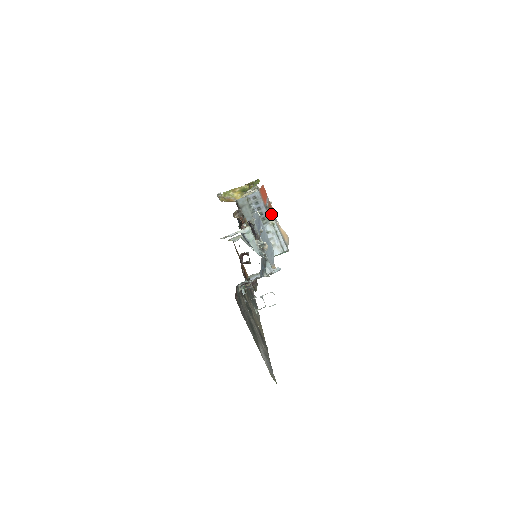
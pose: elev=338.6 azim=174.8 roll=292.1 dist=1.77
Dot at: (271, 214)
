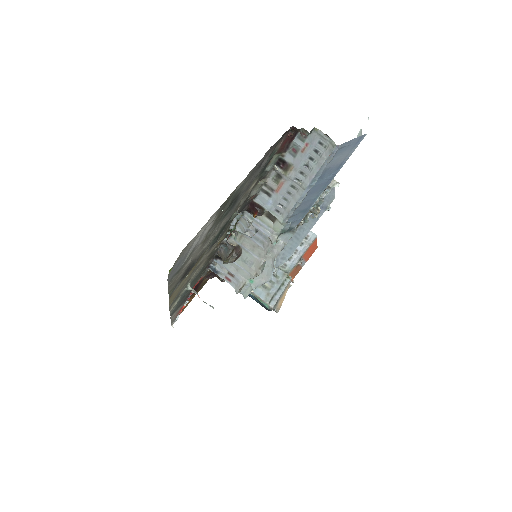
Dot at: (291, 276)
